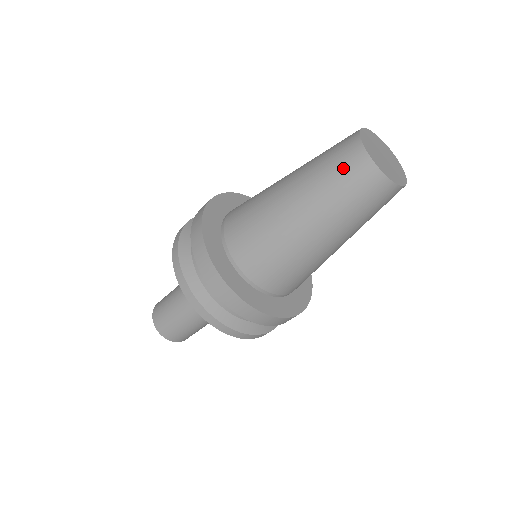
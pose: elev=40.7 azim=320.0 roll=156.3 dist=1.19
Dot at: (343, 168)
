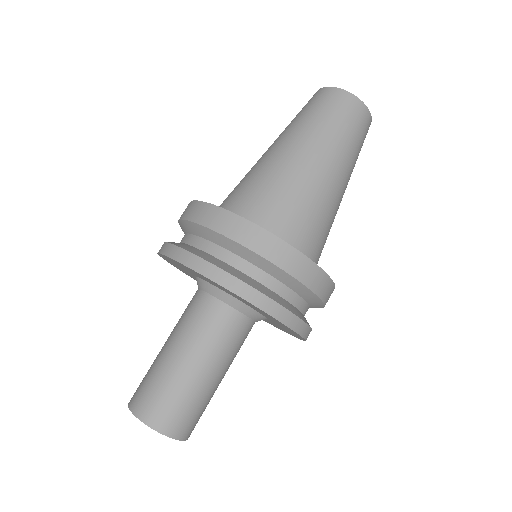
Dot at: (320, 104)
